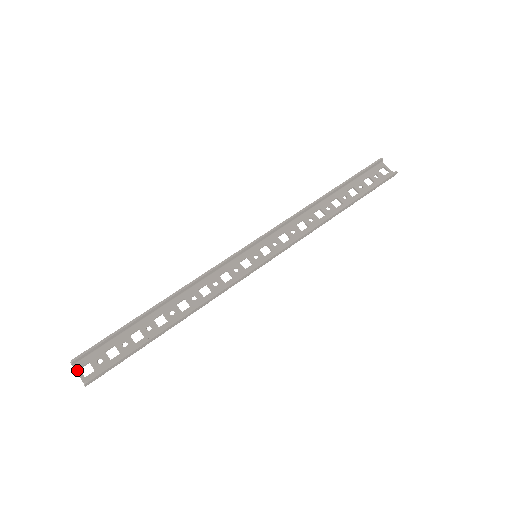
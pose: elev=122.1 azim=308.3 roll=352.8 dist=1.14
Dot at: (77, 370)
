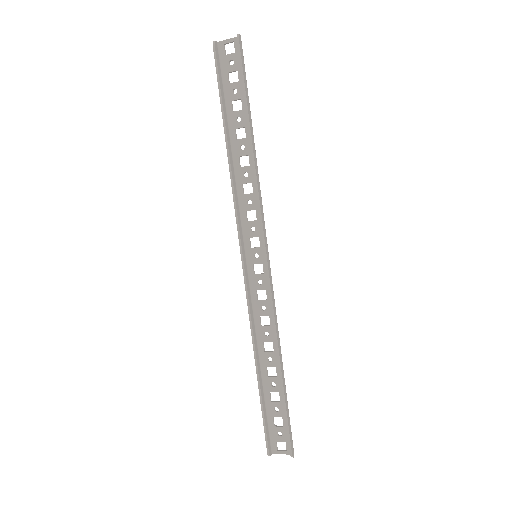
Dot at: (277, 453)
